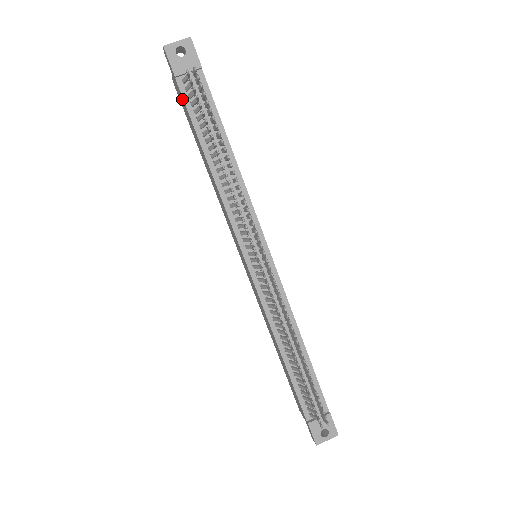
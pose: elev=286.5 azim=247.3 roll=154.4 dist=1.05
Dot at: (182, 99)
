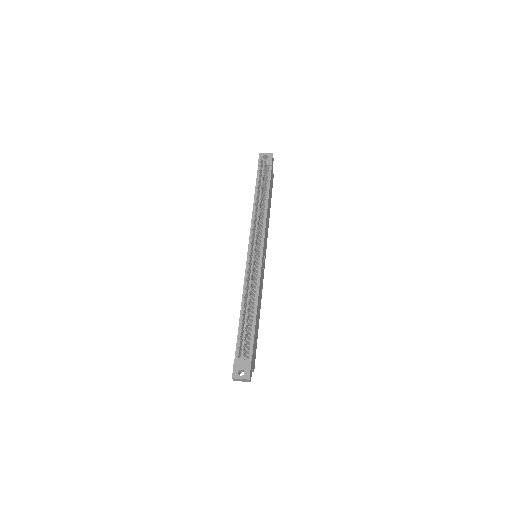
Dot at: occluded
